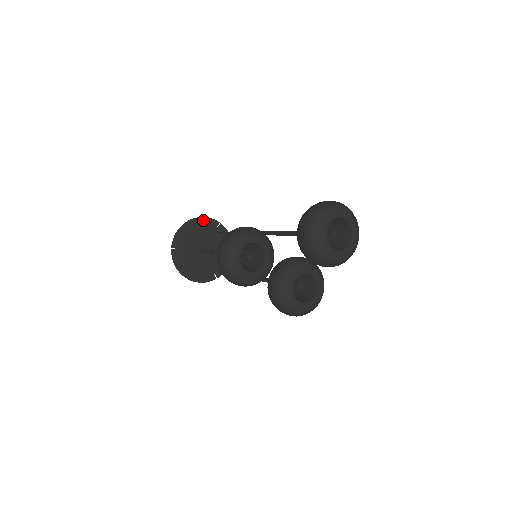
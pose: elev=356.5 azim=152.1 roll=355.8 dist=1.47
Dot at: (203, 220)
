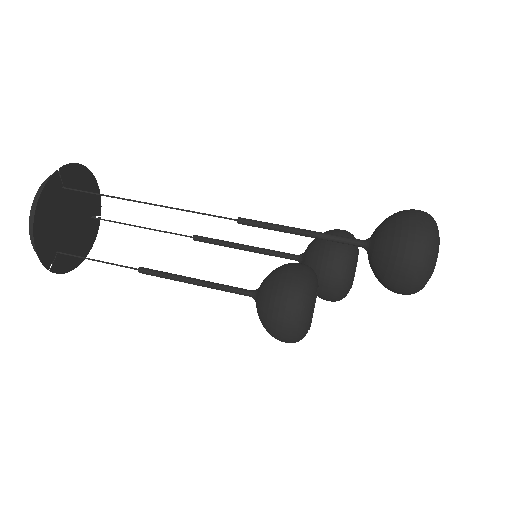
Dot at: (43, 198)
